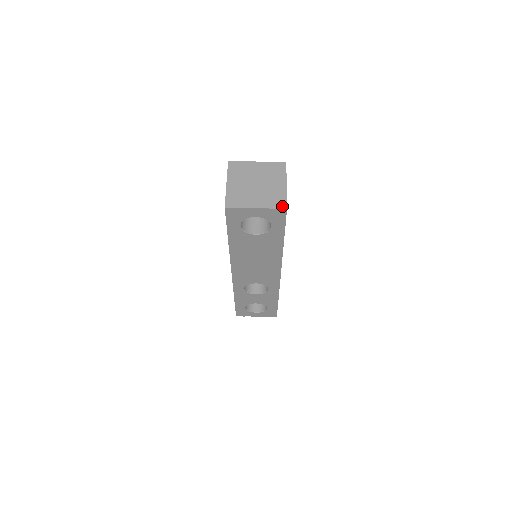
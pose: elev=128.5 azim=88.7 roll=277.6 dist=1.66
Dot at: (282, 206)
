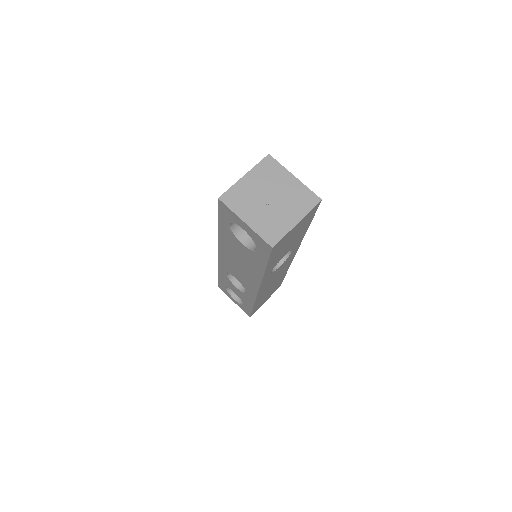
Dot at: (271, 241)
